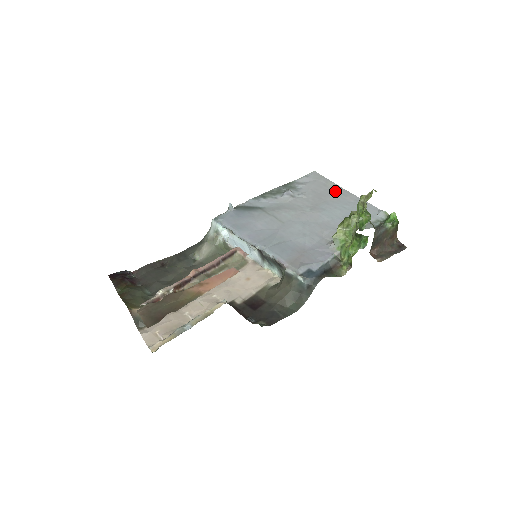
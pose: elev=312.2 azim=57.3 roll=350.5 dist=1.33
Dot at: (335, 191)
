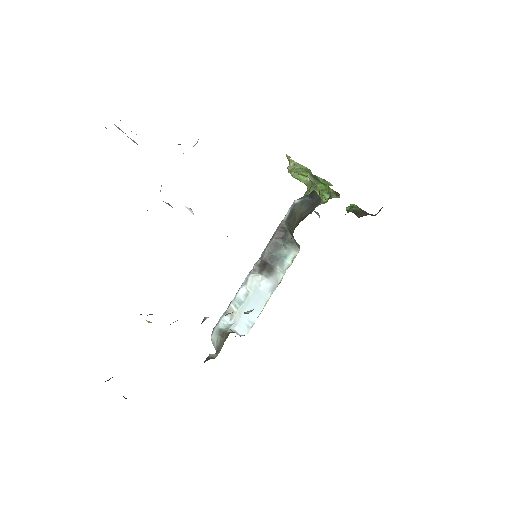
Dot at: occluded
